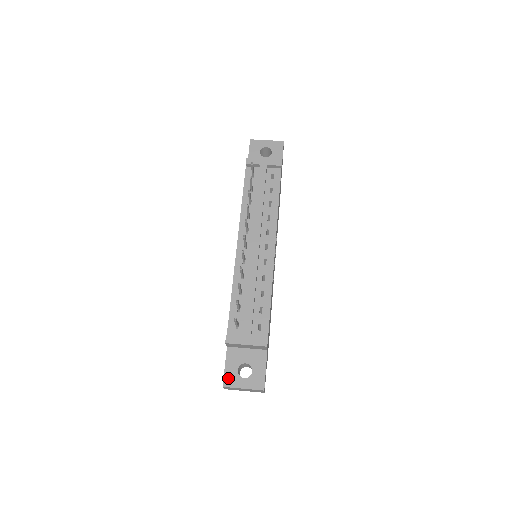
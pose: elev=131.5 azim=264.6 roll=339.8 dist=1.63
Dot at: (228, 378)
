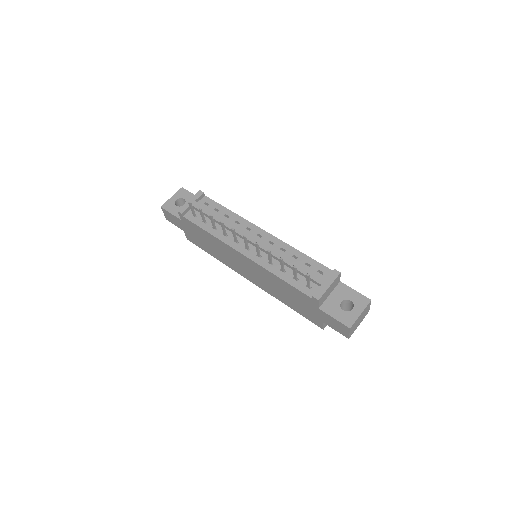
Dot at: (345, 321)
